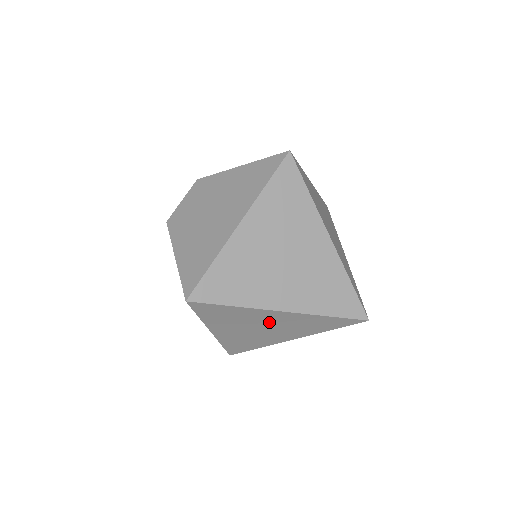
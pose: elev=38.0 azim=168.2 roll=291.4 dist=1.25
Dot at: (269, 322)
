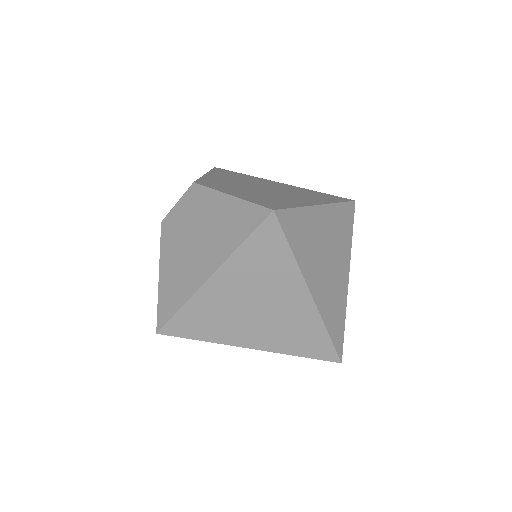
Dot at: occluded
